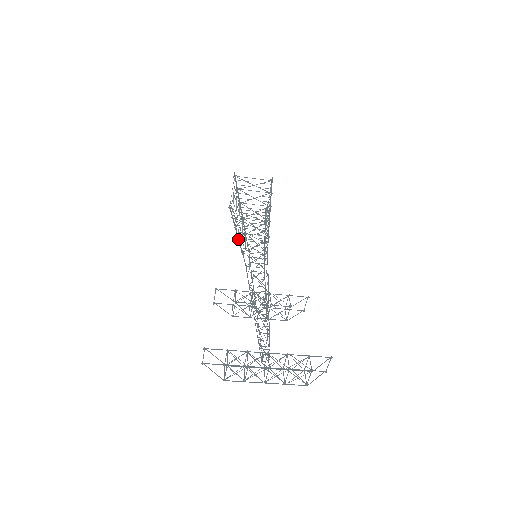
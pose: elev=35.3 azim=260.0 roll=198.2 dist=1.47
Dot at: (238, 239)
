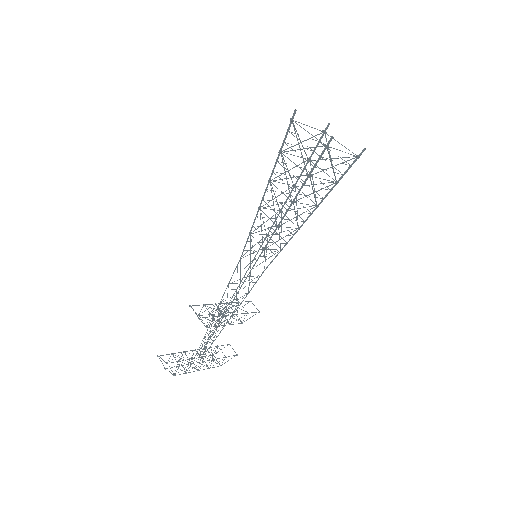
Dot at: (259, 209)
